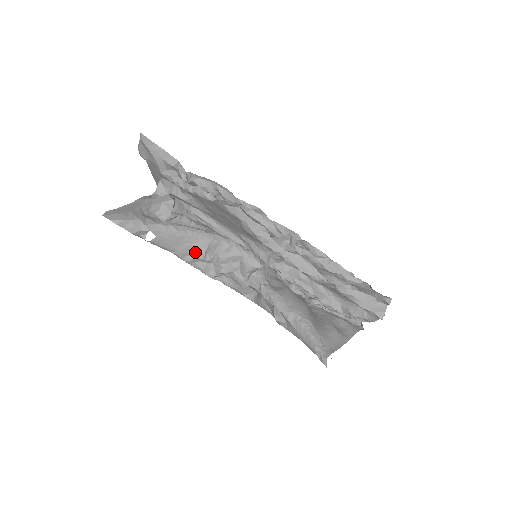
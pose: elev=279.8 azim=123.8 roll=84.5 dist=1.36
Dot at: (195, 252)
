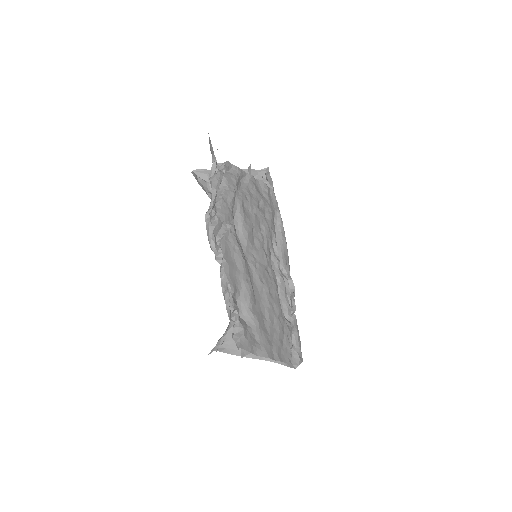
Dot at: occluded
